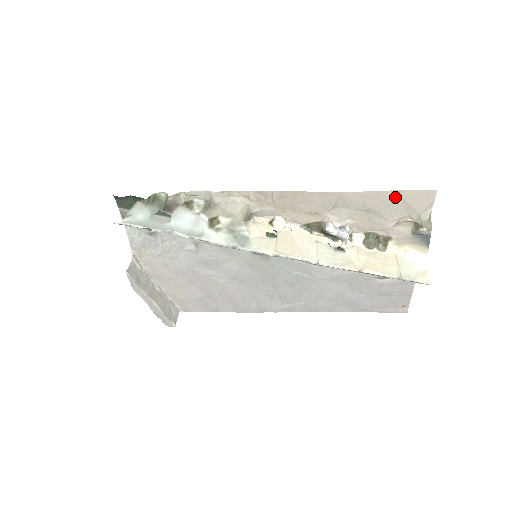
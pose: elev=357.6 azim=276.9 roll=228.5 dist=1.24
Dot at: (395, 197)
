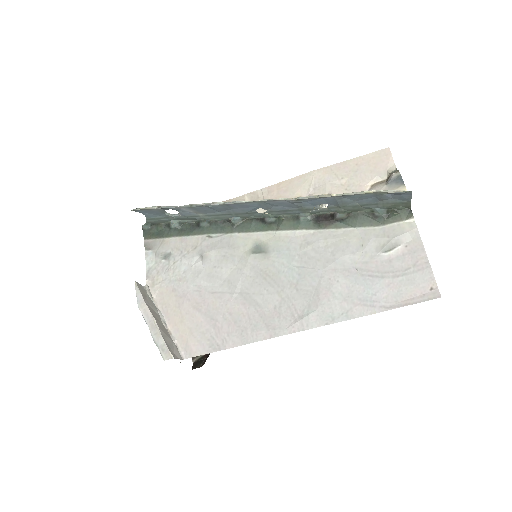
Dot at: (359, 163)
